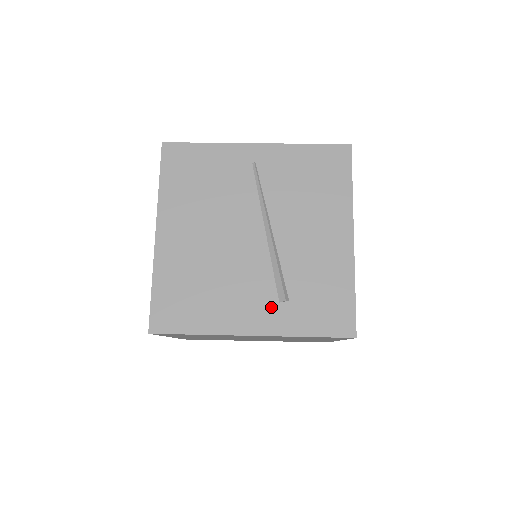
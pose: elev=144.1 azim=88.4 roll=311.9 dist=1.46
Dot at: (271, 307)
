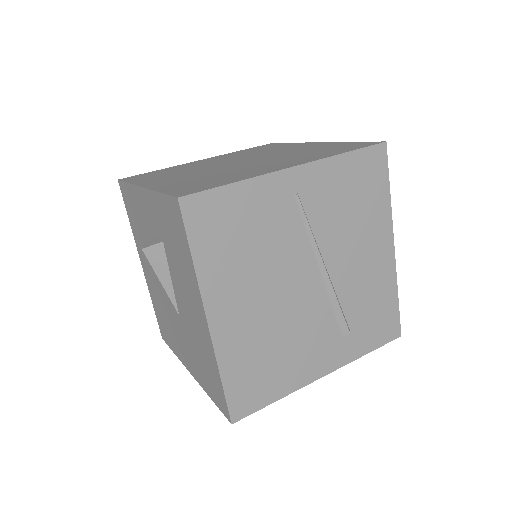
Dot at: (336, 343)
